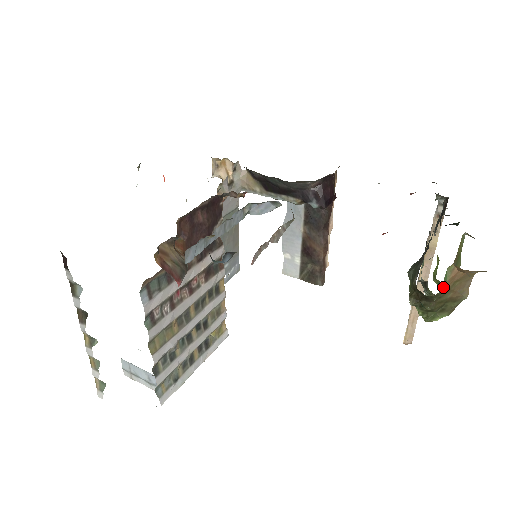
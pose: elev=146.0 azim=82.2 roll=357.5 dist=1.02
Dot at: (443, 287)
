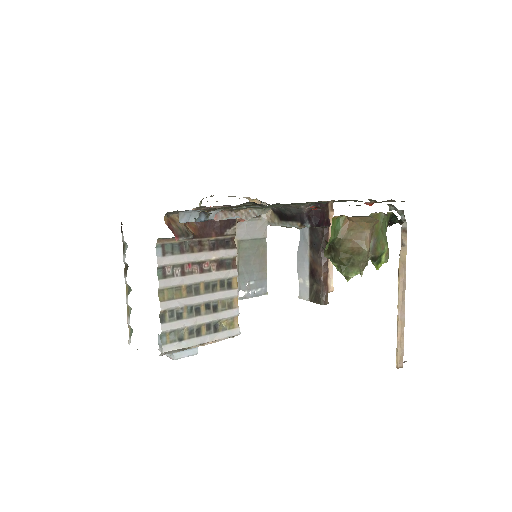
Dot at: (338, 234)
